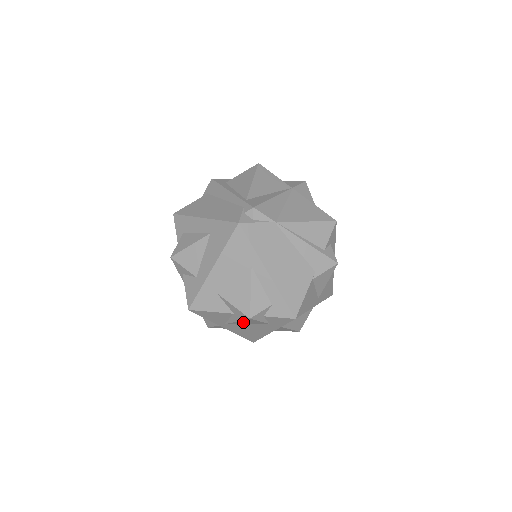
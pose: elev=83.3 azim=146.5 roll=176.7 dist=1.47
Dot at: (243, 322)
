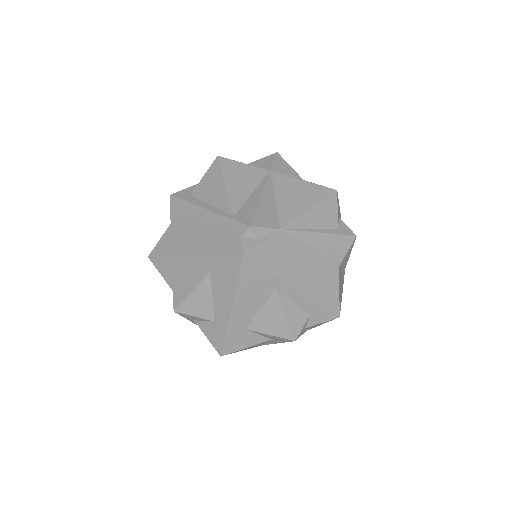
Dot at: occluded
